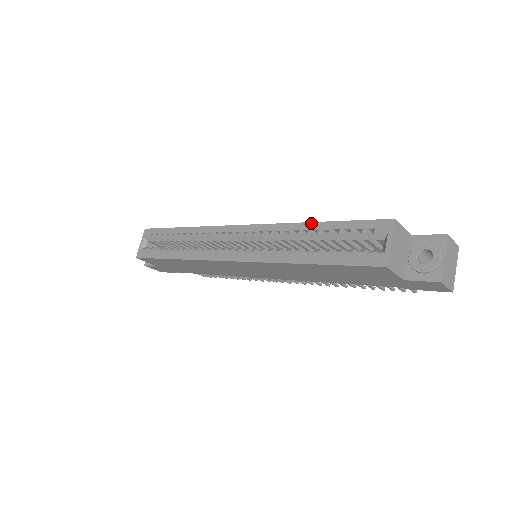
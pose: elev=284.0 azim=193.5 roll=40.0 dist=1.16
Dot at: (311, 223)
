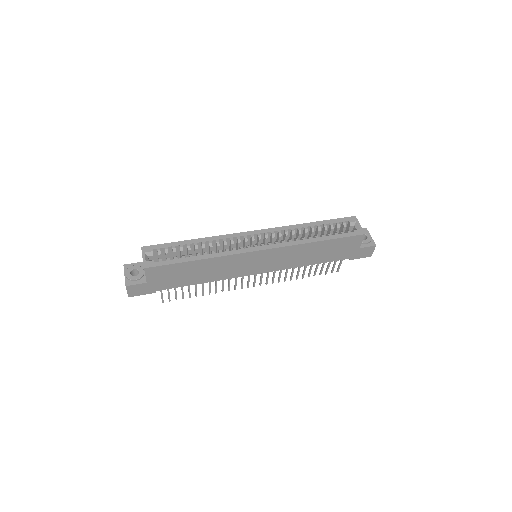
Dot at: (310, 223)
